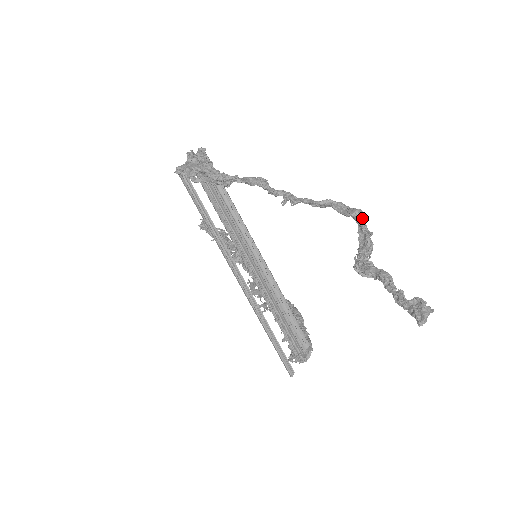
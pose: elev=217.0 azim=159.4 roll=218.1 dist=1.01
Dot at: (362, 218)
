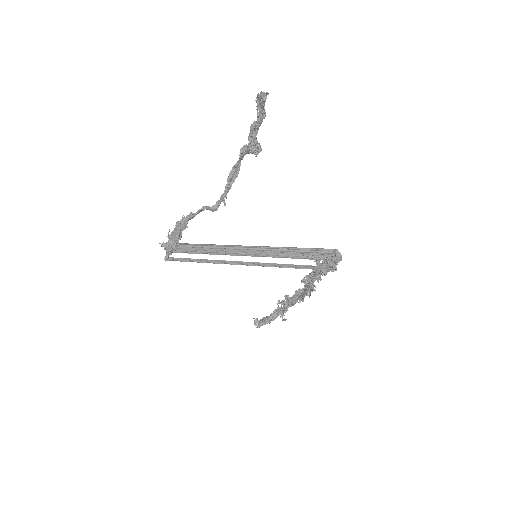
Dot at: (246, 147)
